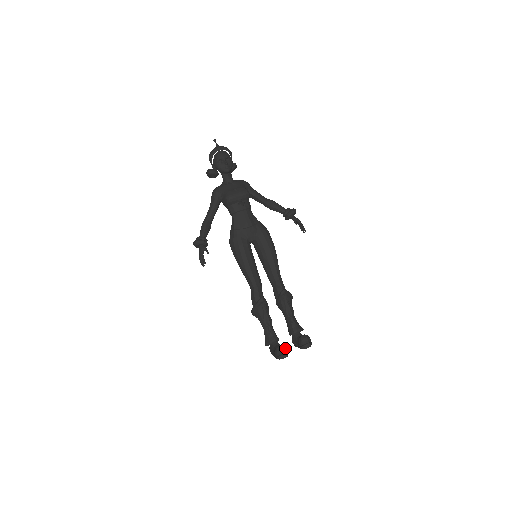
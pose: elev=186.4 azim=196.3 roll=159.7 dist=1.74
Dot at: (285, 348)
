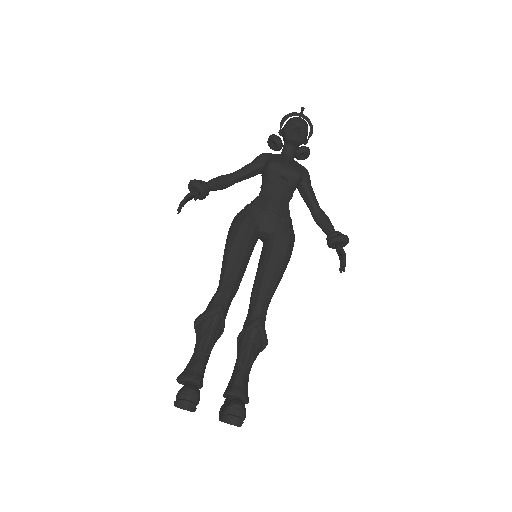
Dot at: (197, 394)
